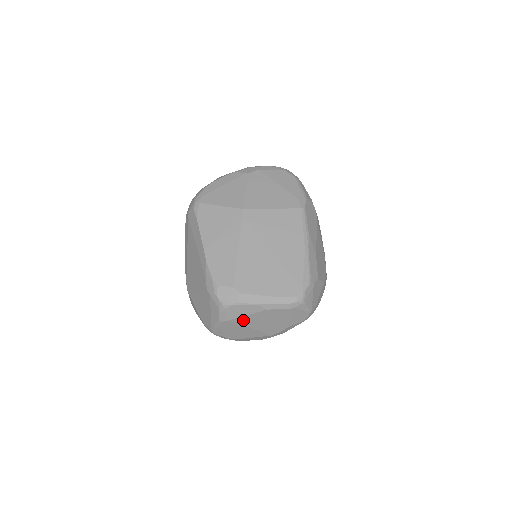
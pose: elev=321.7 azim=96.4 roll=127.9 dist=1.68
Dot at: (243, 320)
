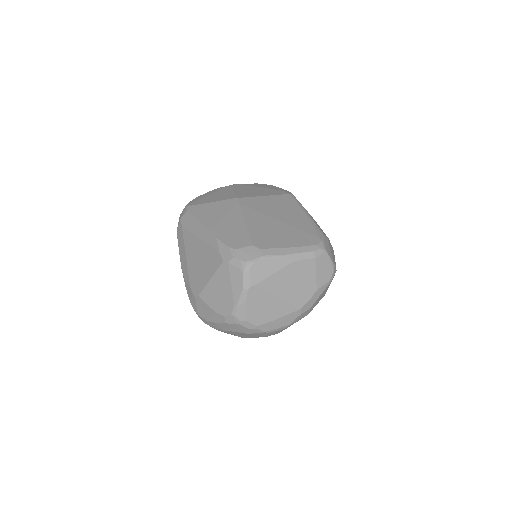
Dot at: (269, 284)
